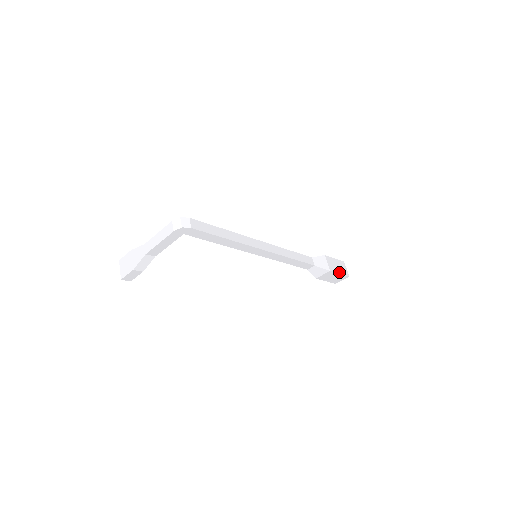
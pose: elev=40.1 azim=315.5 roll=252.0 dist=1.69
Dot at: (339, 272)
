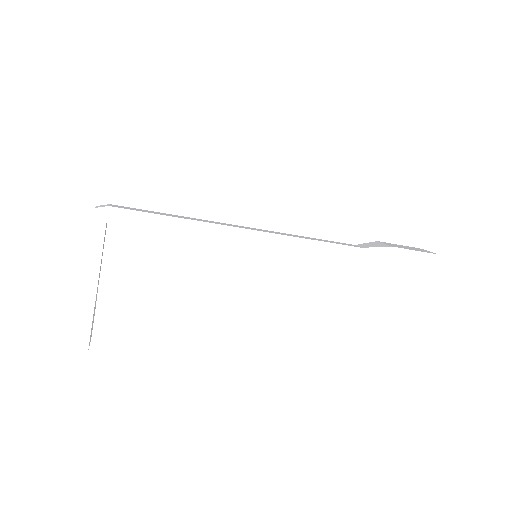
Dot at: (413, 250)
